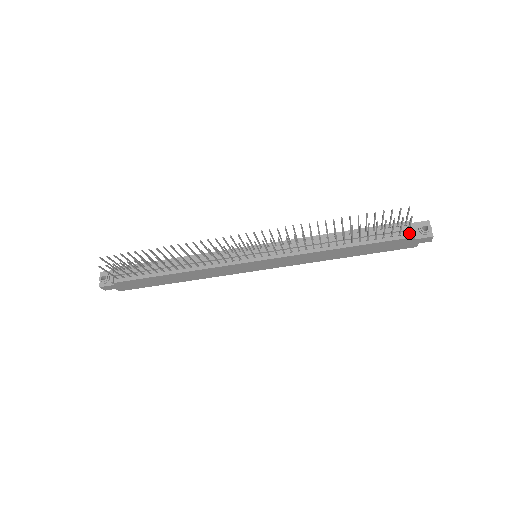
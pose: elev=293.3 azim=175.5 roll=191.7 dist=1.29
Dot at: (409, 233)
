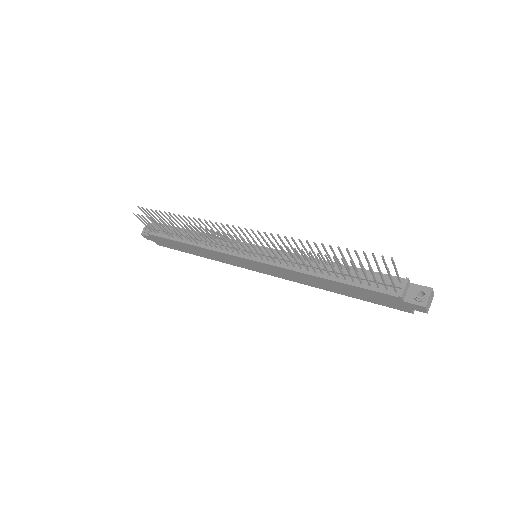
Dot at: (398, 291)
